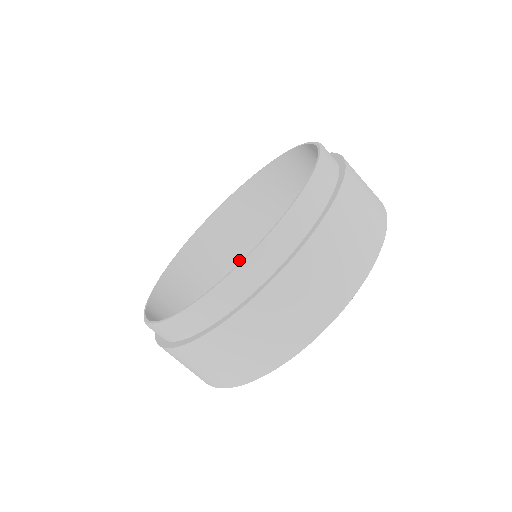
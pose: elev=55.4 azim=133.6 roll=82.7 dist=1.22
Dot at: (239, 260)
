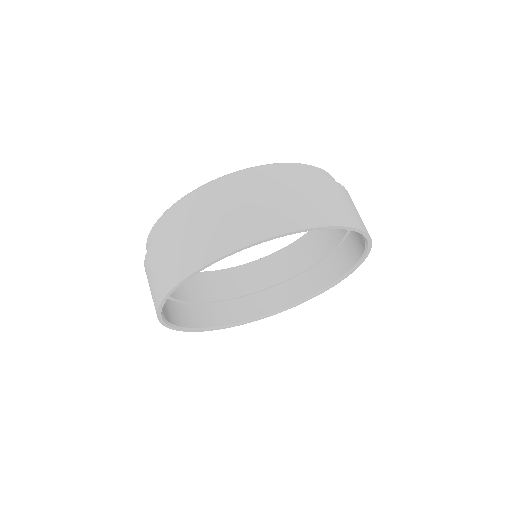
Dot at: (256, 308)
